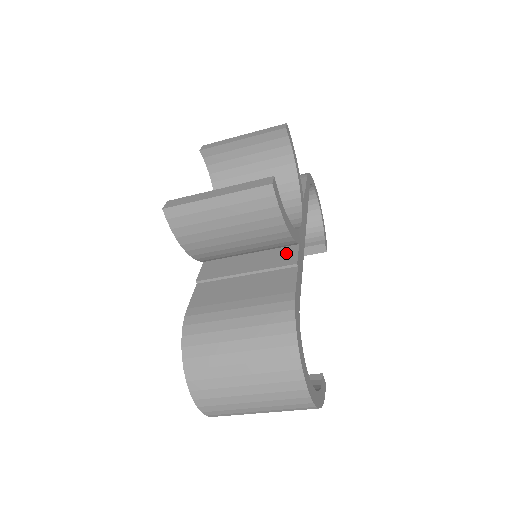
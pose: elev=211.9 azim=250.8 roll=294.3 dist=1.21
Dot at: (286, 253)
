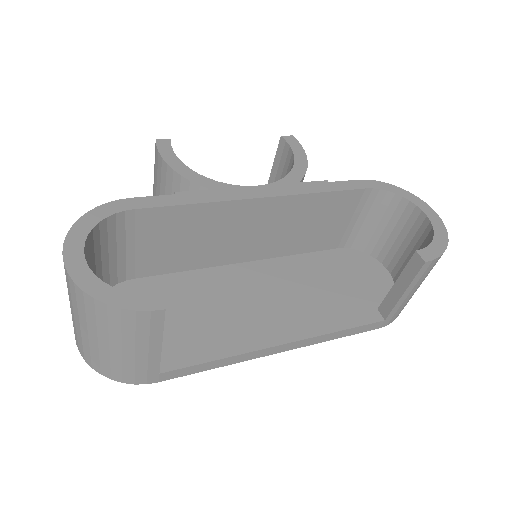
Dot at: occluded
